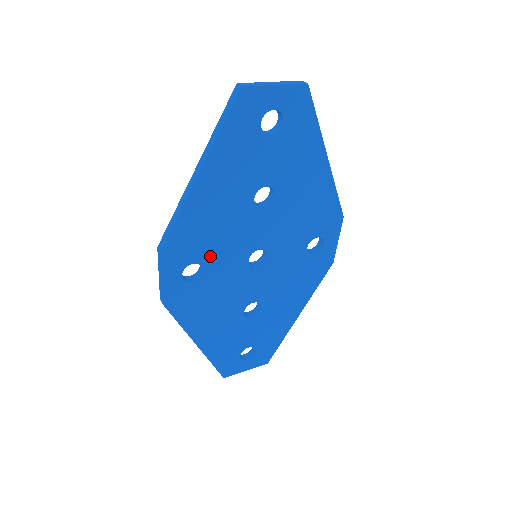
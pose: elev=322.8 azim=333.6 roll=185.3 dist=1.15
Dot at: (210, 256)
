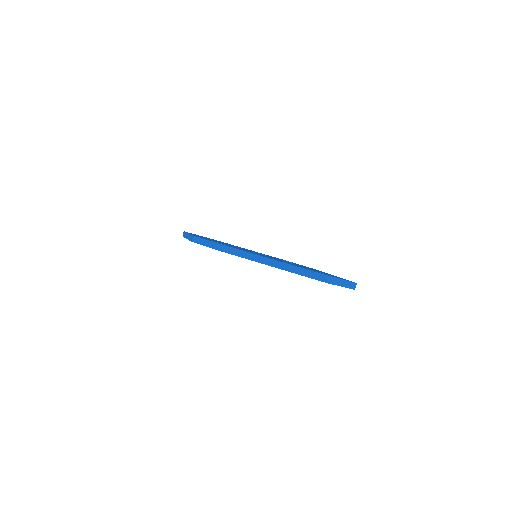
Dot at: occluded
